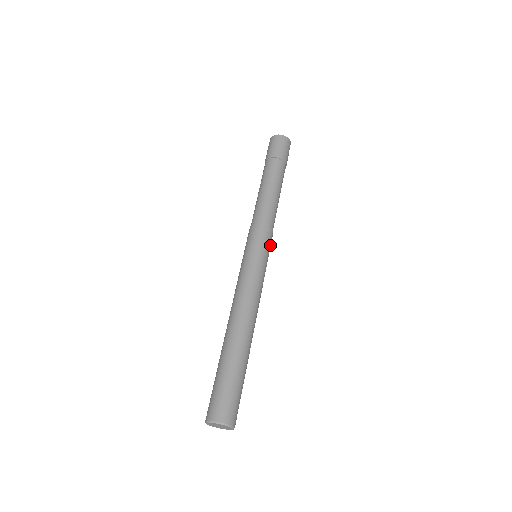
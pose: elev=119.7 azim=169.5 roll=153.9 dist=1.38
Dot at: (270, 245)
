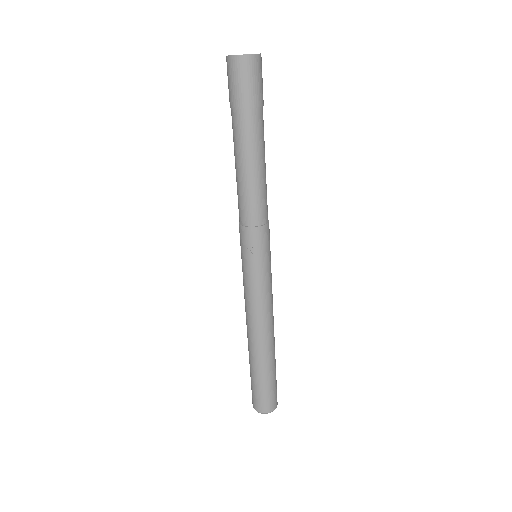
Dot at: (269, 240)
